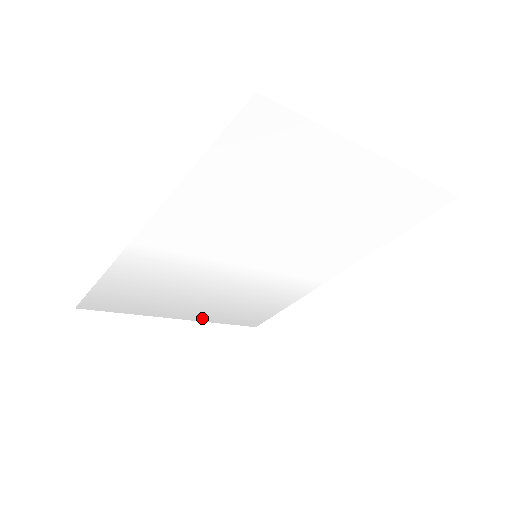
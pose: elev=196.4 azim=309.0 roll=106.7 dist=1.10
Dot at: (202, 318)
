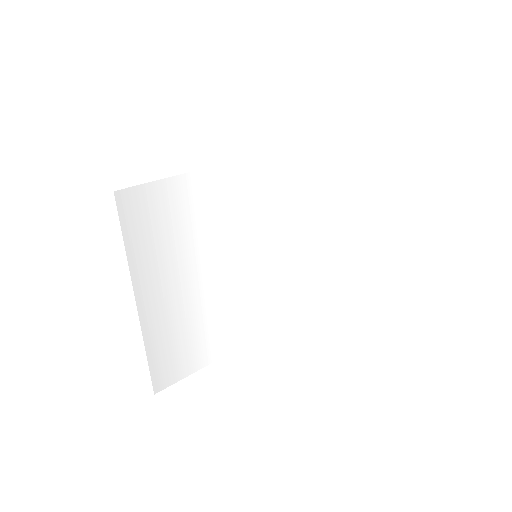
Dot at: (148, 325)
